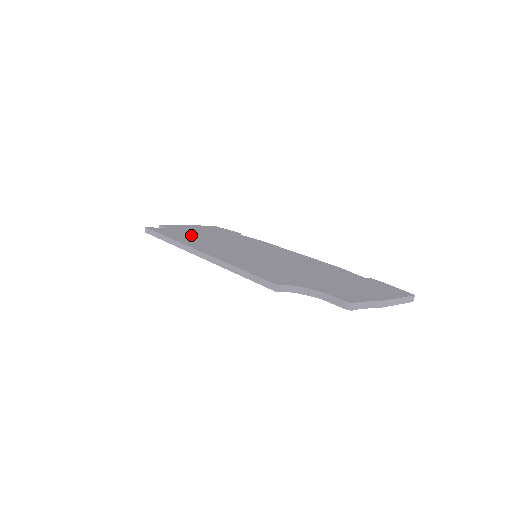
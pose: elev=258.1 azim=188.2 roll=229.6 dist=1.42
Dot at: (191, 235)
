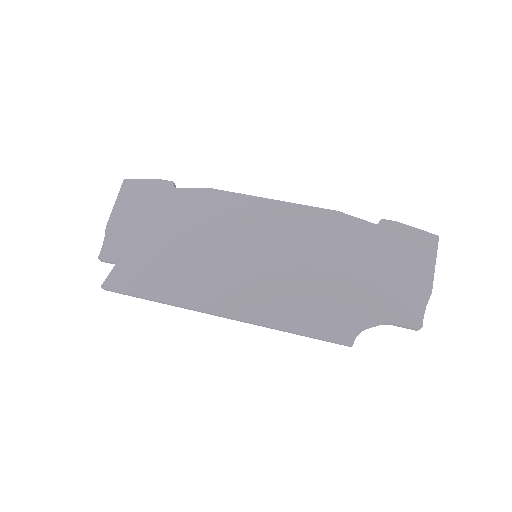
Dot at: (158, 262)
